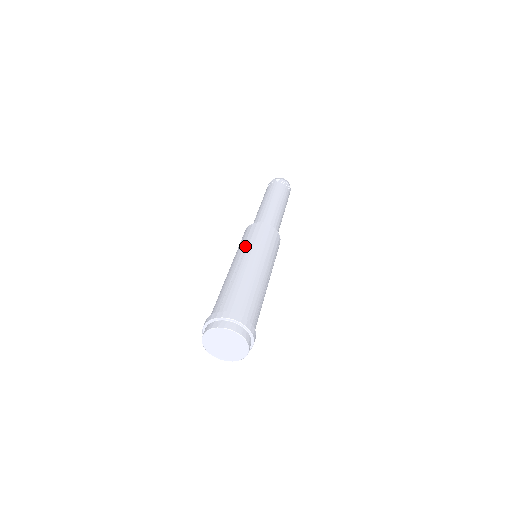
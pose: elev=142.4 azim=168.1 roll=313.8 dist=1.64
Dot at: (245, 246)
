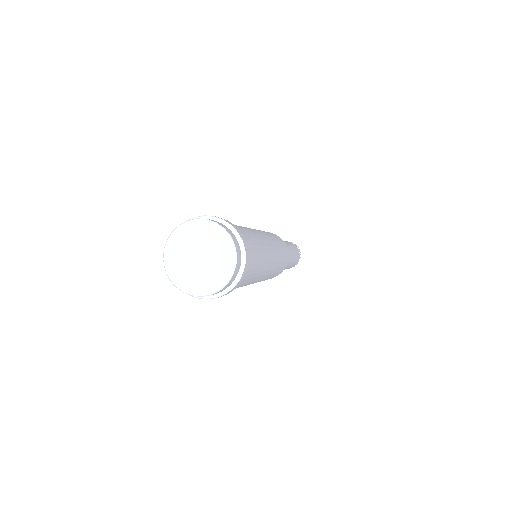
Dot at: occluded
